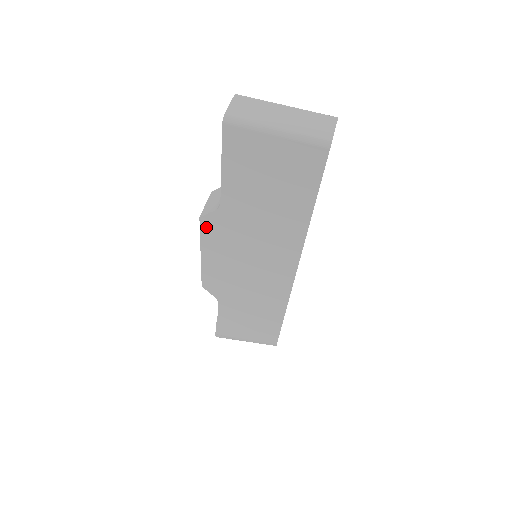
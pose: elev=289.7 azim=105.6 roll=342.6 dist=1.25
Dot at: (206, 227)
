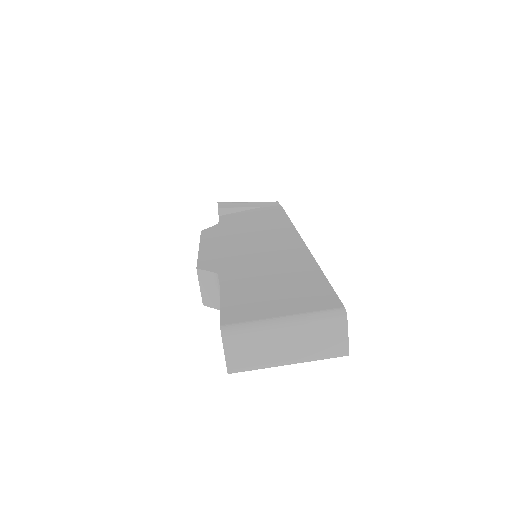
Dot at: occluded
